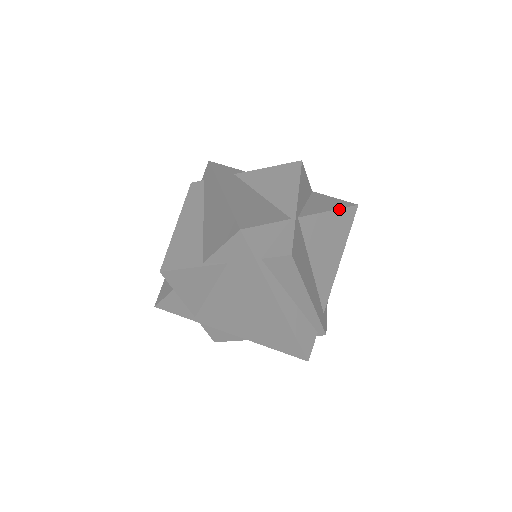
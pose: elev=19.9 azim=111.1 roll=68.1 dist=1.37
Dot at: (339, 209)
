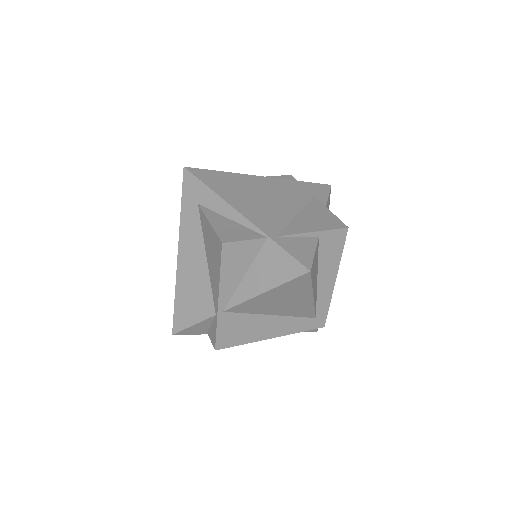
Dot at: (277, 286)
